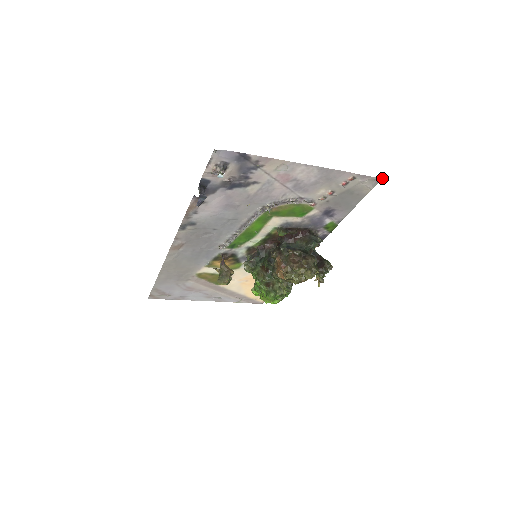
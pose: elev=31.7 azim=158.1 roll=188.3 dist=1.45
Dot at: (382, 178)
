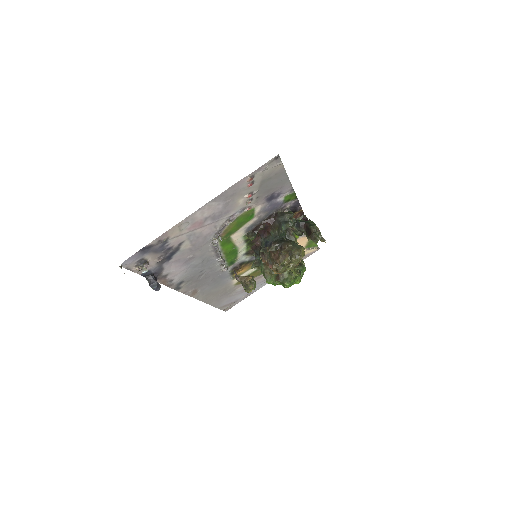
Dot at: (278, 154)
